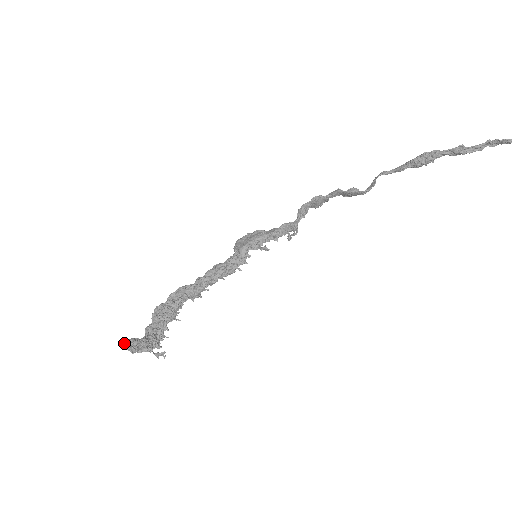
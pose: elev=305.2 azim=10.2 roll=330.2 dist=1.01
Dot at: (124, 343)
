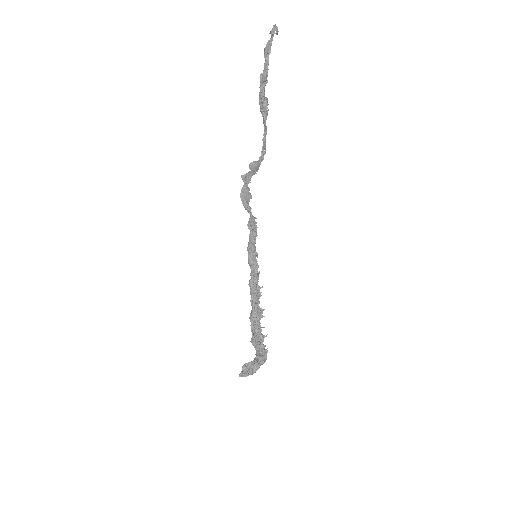
Dot at: (241, 375)
